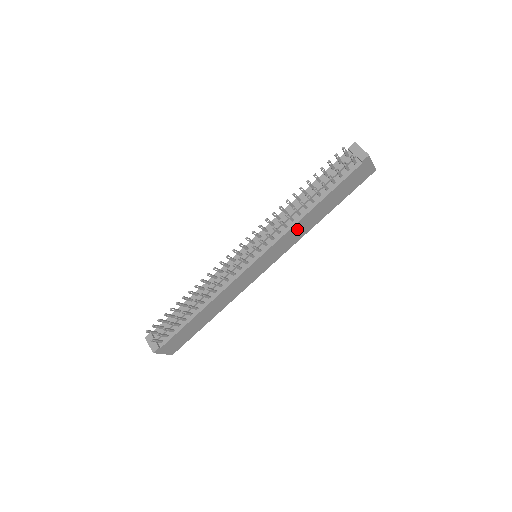
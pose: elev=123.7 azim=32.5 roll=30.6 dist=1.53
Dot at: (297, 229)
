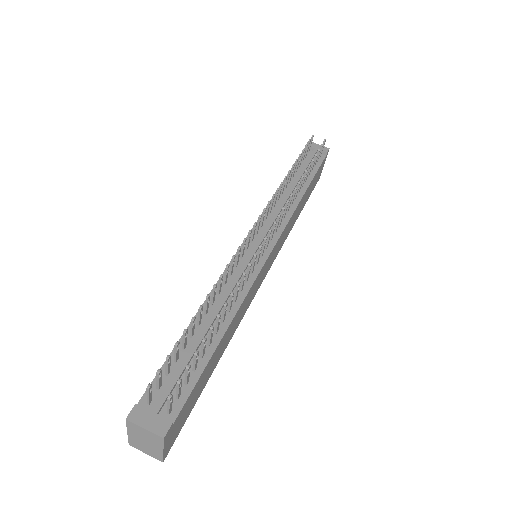
Dot at: (292, 219)
